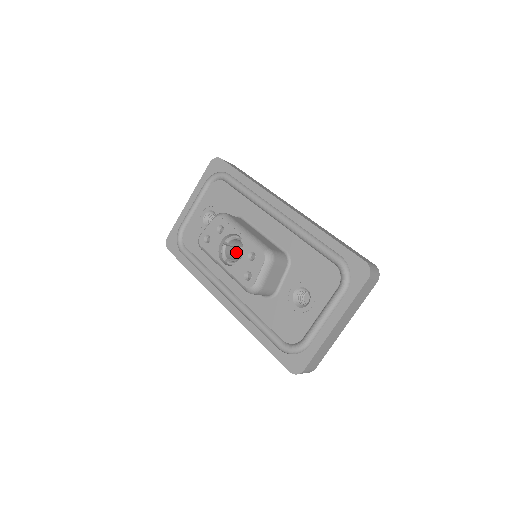
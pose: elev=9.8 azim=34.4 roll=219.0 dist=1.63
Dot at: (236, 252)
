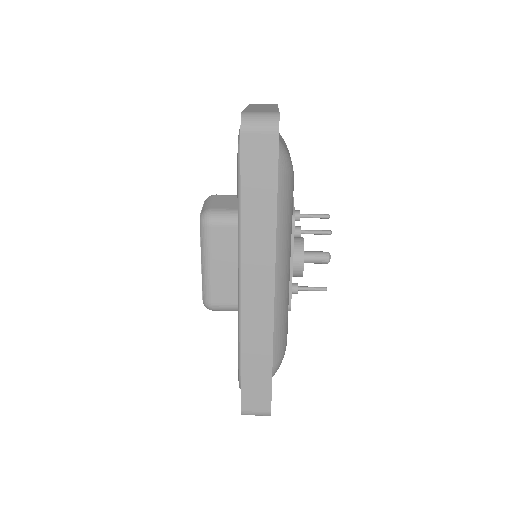
Dot at: occluded
